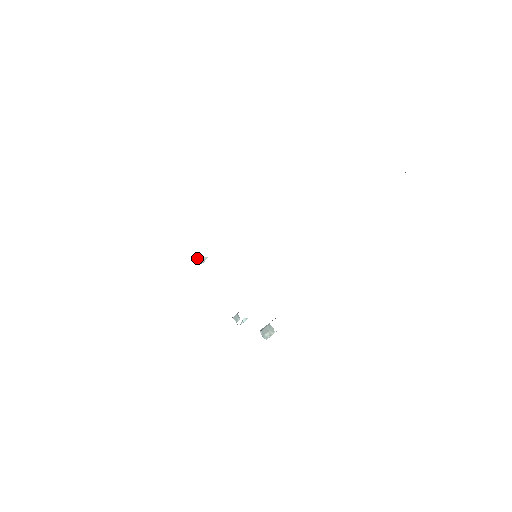
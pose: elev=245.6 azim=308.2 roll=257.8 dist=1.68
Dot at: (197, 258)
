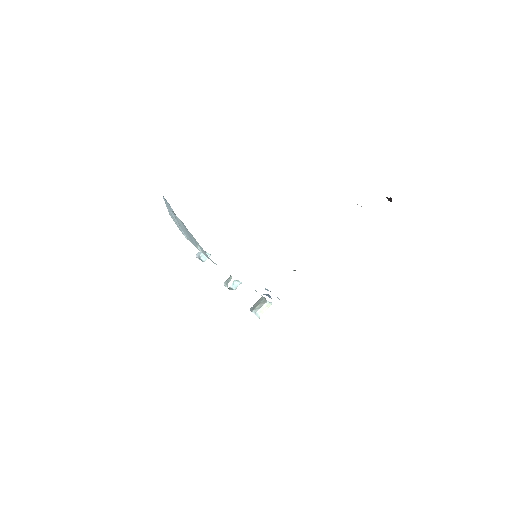
Dot at: (199, 253)
